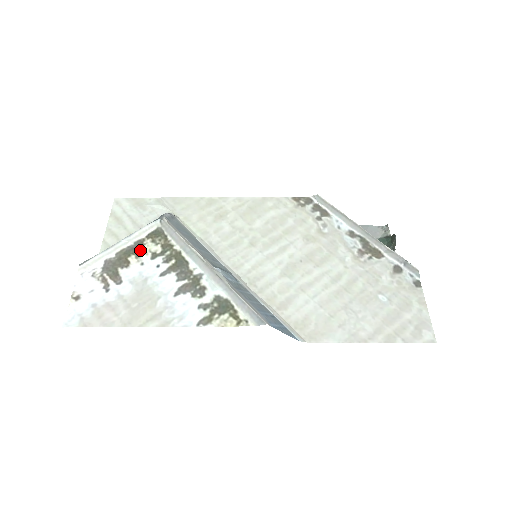
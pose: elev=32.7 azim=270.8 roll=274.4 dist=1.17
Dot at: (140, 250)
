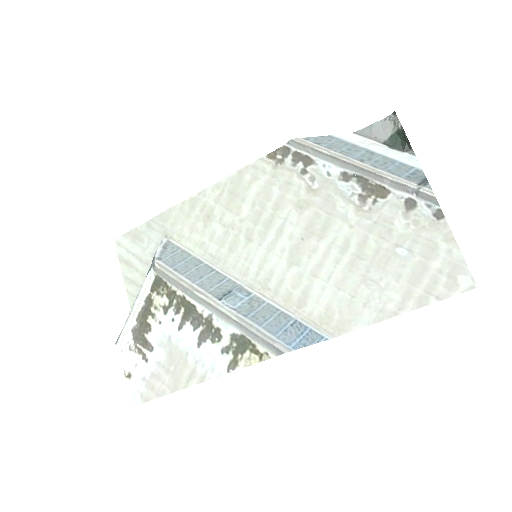
Dot at: (152, 308)
